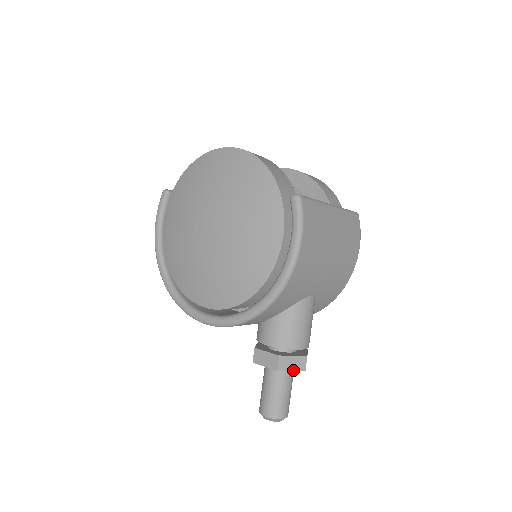
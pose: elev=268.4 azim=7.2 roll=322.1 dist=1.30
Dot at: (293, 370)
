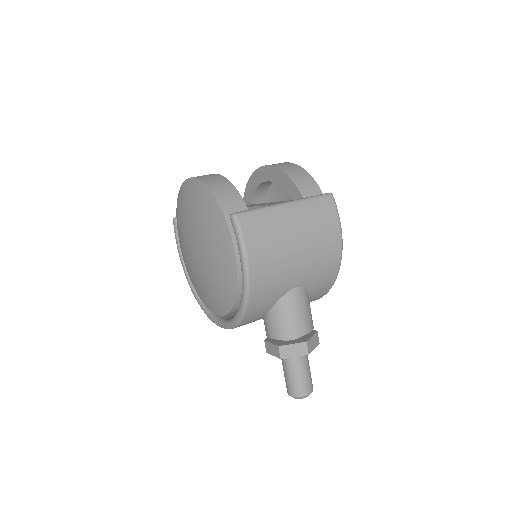
Dot at: (296, 356)
